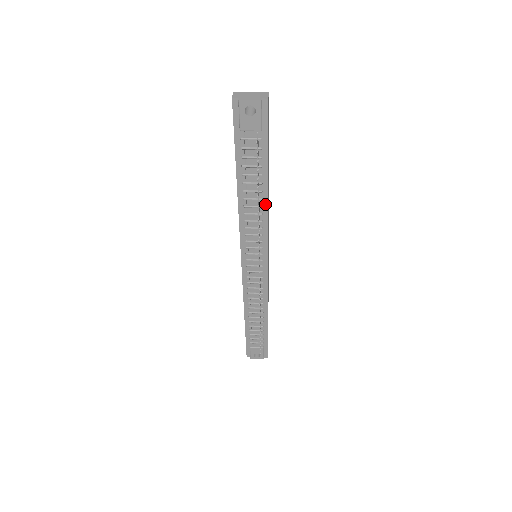
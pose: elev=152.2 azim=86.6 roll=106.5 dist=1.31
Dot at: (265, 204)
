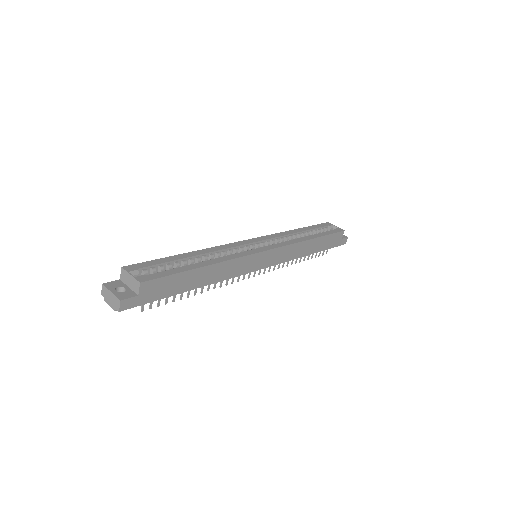
Dot at: (209, 283)
